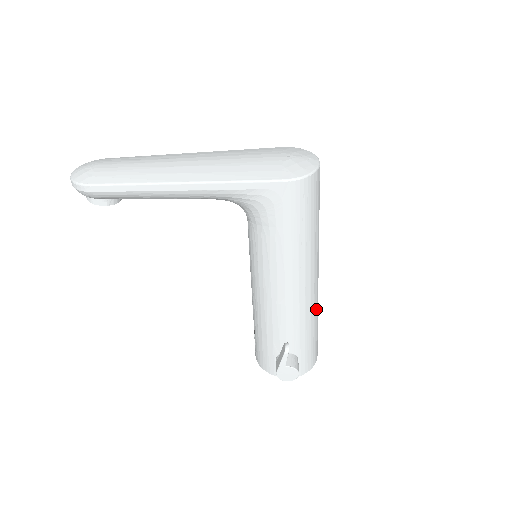
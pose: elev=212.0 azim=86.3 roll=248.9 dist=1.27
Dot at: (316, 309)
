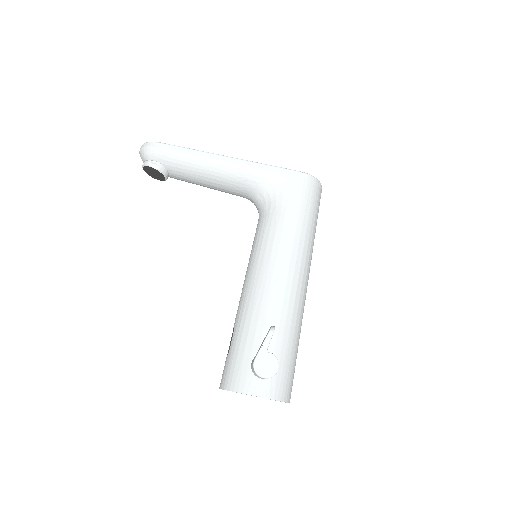
Dot at: (301, 320)
